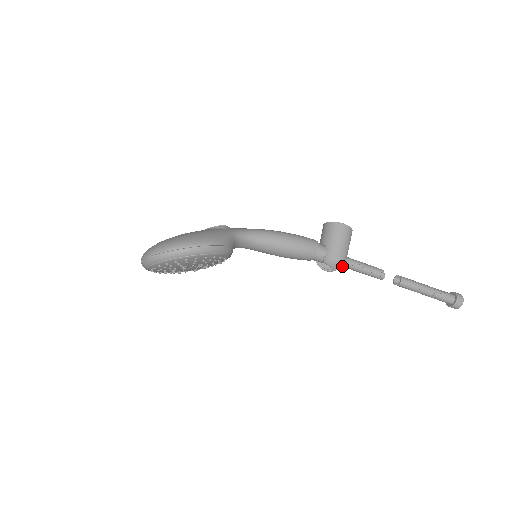
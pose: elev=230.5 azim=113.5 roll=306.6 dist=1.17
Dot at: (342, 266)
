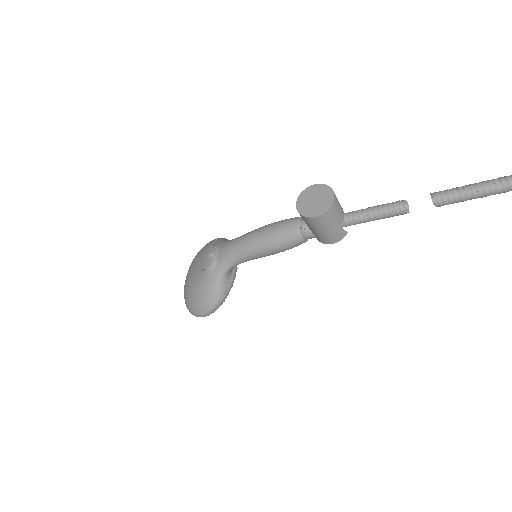
Dot at: (342, 238)
